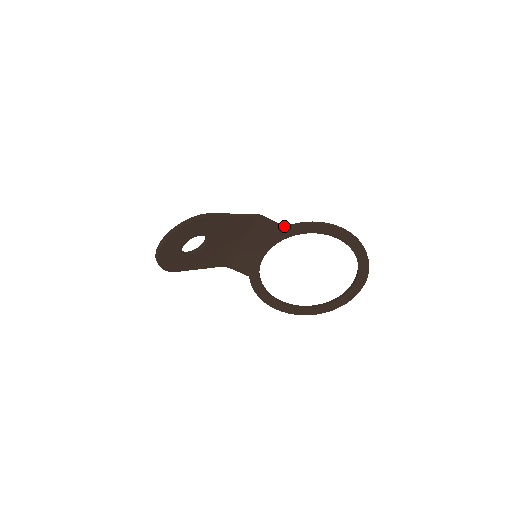
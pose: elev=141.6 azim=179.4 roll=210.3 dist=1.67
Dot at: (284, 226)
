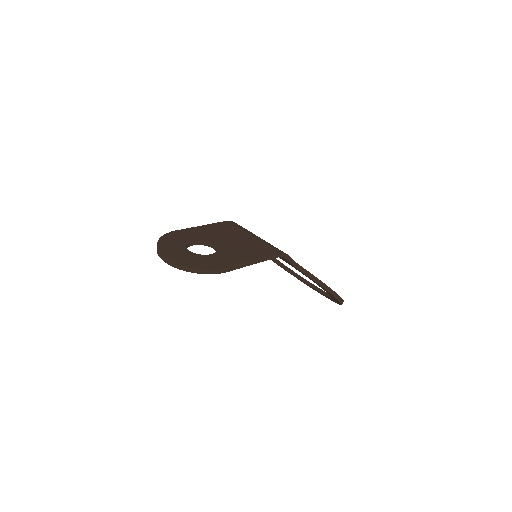
Dot at: (297, 264)
